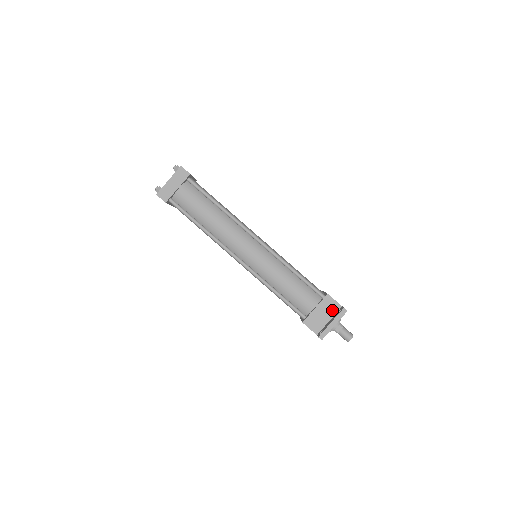
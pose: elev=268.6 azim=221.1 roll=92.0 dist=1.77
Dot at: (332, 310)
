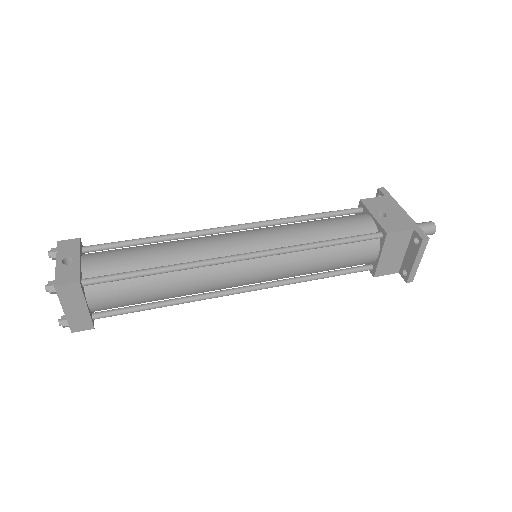
Dot at: (403, 242)
